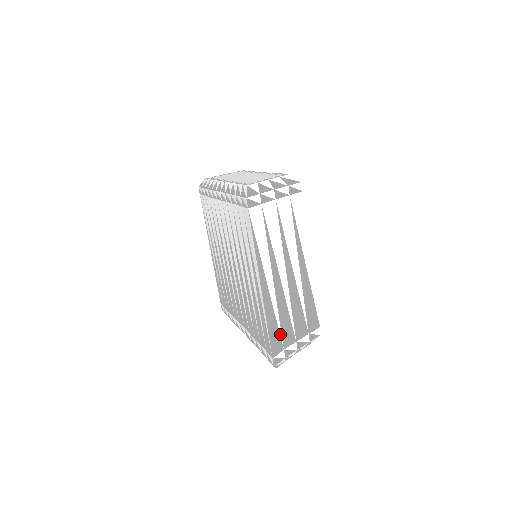
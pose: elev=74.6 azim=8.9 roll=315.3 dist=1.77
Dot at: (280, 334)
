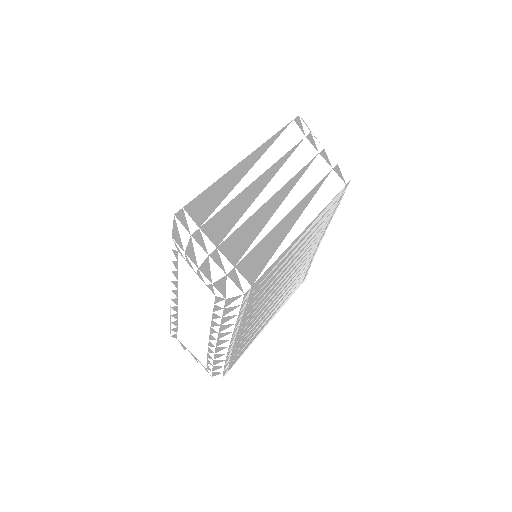
Dot at: (213, 213)
